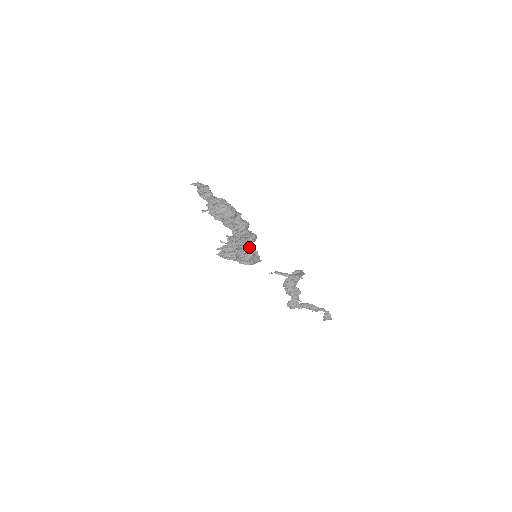
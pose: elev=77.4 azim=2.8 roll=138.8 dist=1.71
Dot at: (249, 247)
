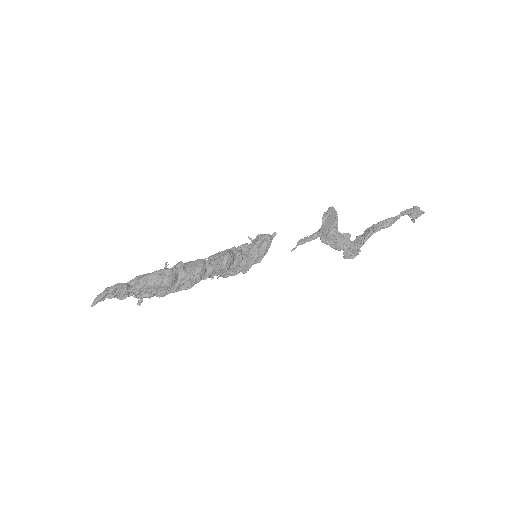
Dot at: (237, 261)
